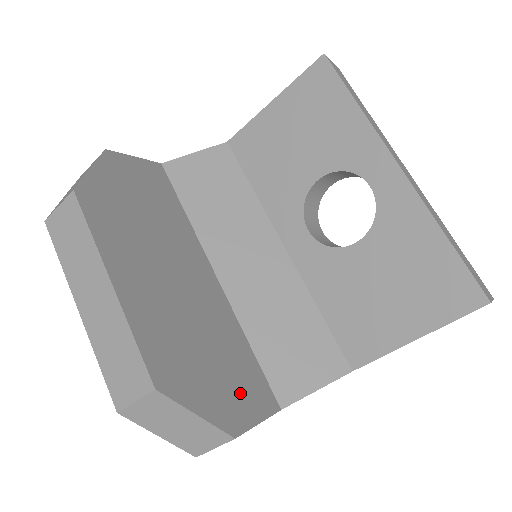
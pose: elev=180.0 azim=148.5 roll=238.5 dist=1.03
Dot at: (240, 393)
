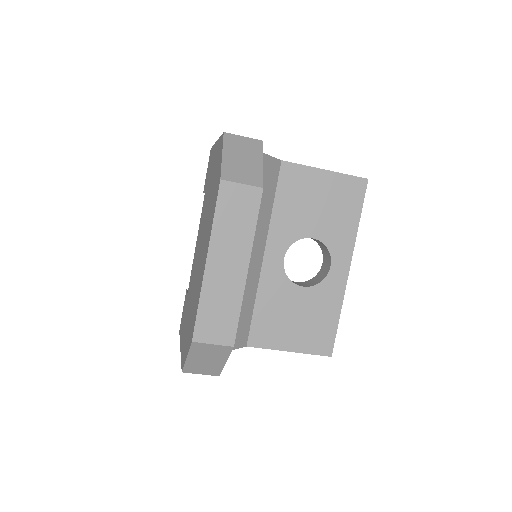
Dot at: occluded
